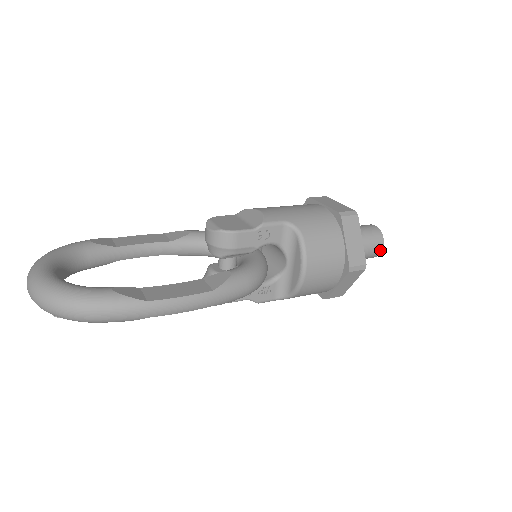
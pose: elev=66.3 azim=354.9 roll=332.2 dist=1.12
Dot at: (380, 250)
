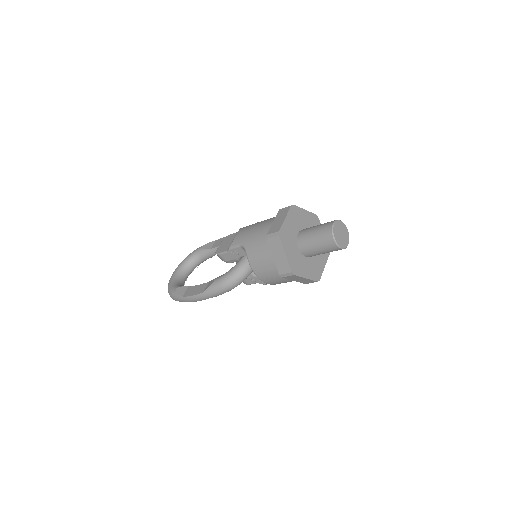
Dot at: (336, 247)
